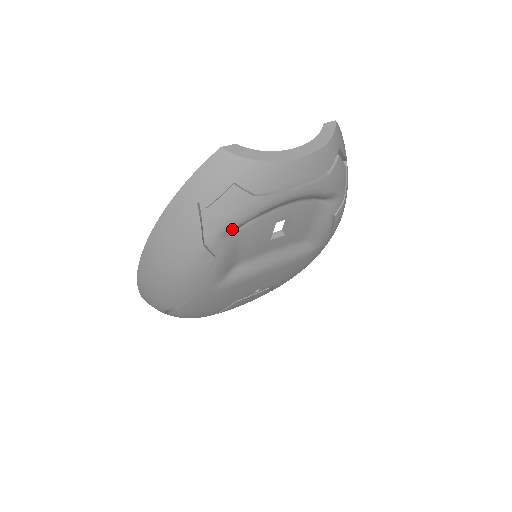
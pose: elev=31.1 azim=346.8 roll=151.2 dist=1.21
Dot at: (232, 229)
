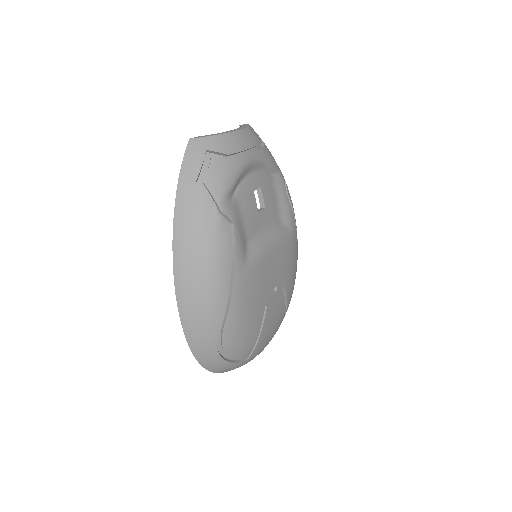
Dot at: (229, 193)
